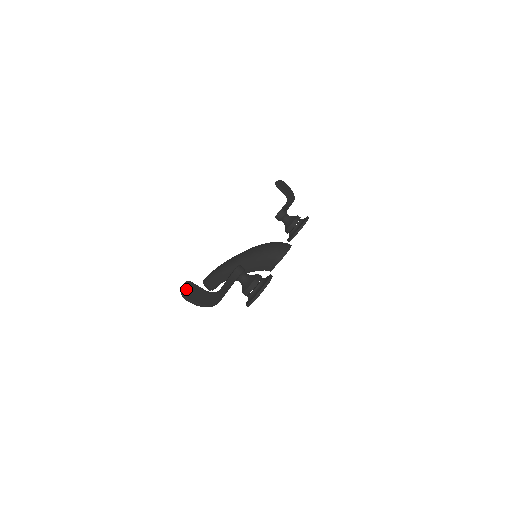
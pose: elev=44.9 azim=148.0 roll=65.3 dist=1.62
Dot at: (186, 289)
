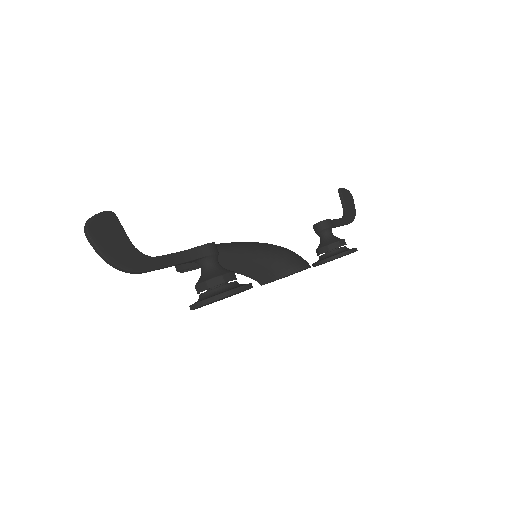
Dot at: (98, 220)
